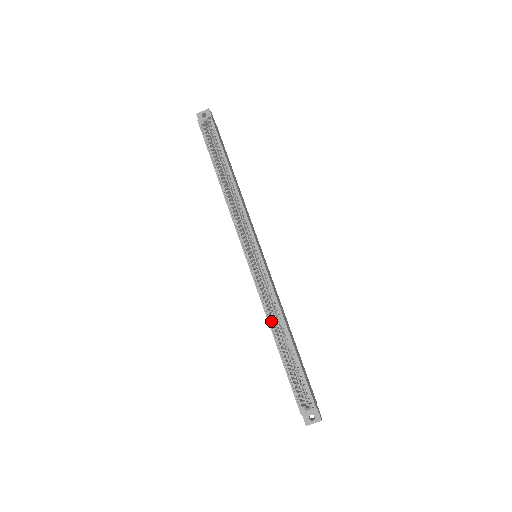
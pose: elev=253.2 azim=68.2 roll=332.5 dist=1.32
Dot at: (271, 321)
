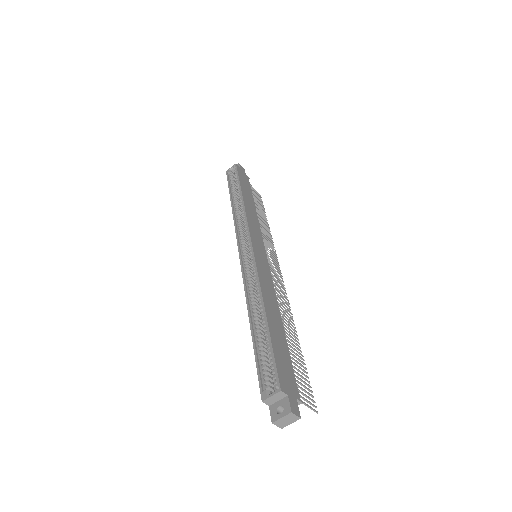
Dot at: (250, 303)
